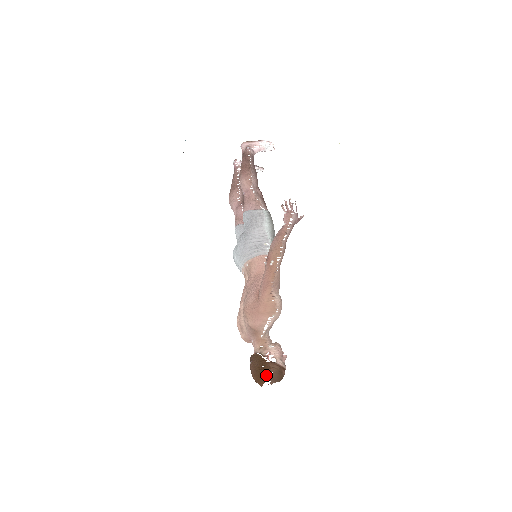
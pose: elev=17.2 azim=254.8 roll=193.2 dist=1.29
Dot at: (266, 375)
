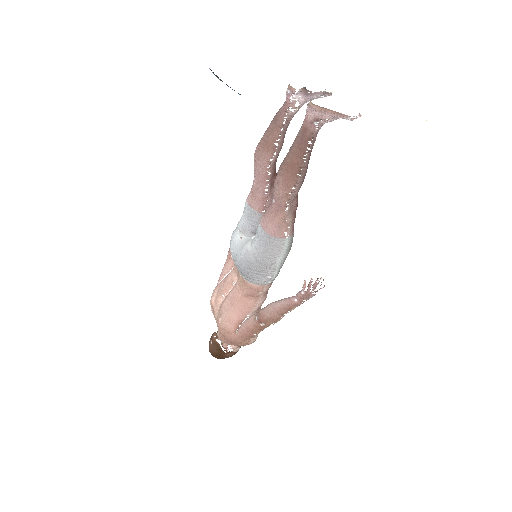
Dot at: occluded
